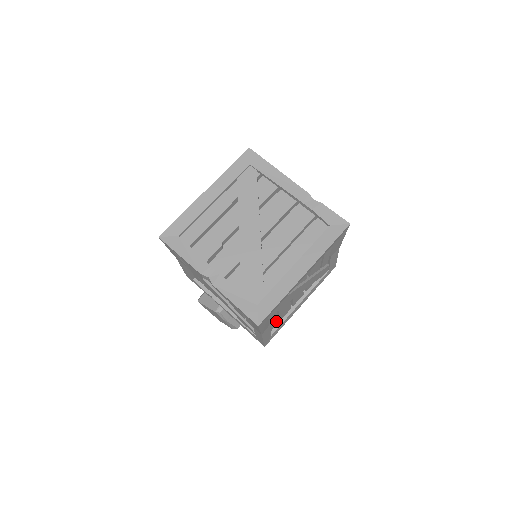
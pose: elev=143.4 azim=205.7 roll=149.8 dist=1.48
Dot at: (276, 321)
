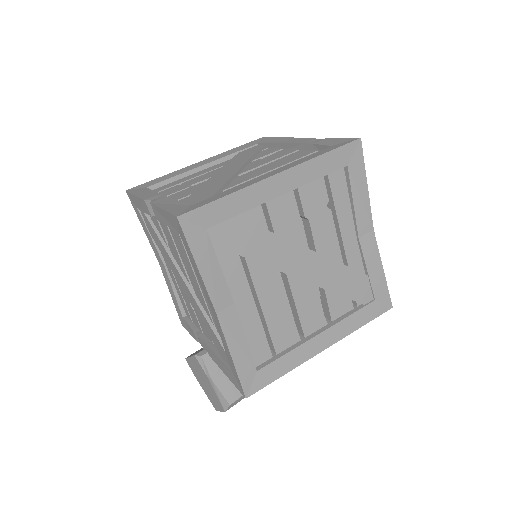
Dot at: (263, 336)
